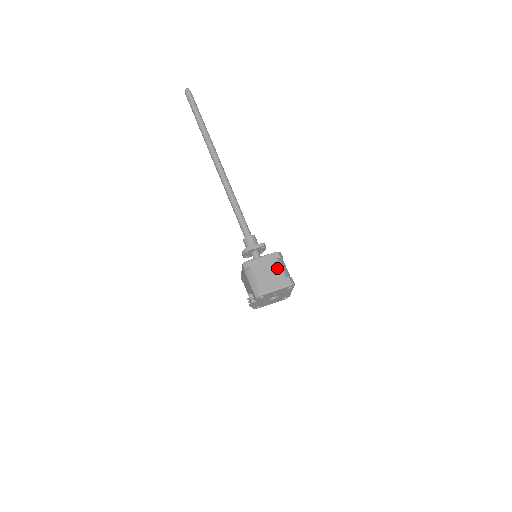
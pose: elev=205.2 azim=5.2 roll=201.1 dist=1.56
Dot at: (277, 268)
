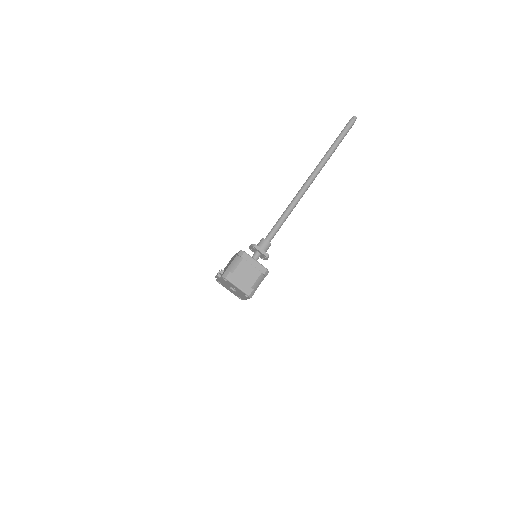
Dot at: (254, 277)
